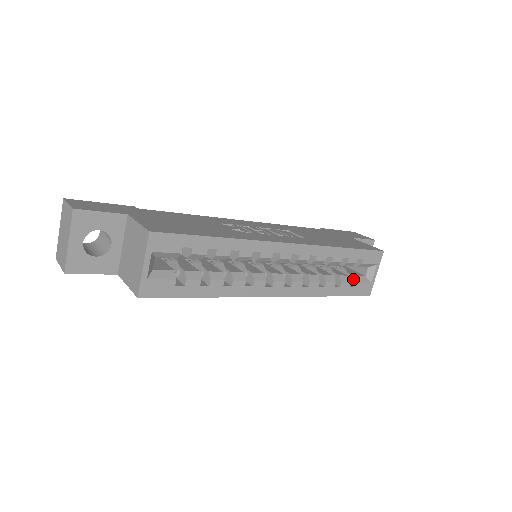
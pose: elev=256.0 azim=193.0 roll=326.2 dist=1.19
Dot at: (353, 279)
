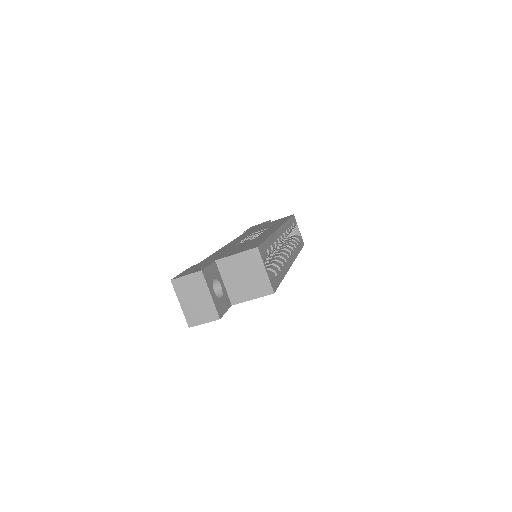
Dot at: occluded
